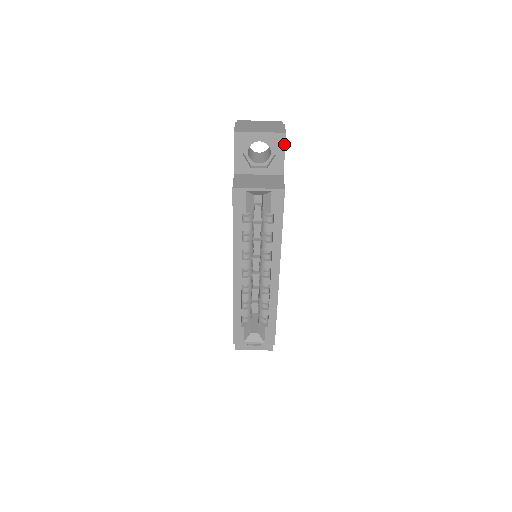
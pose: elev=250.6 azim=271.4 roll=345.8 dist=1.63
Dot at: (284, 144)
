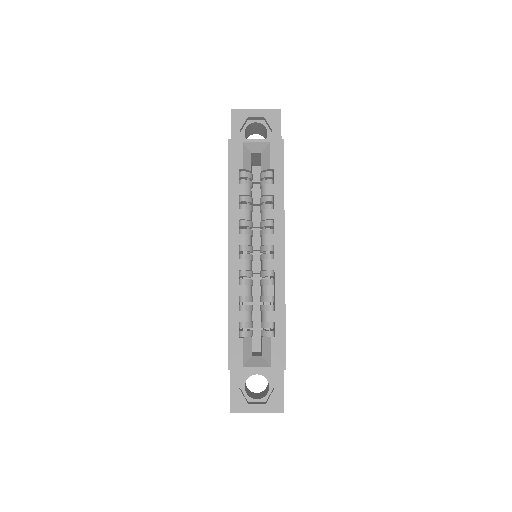
Dot at: (280, 120)
